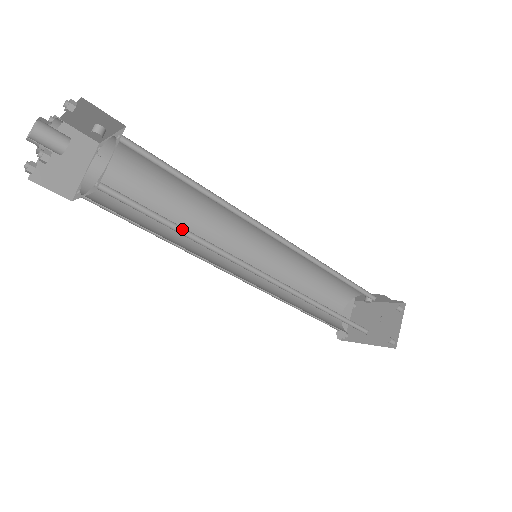
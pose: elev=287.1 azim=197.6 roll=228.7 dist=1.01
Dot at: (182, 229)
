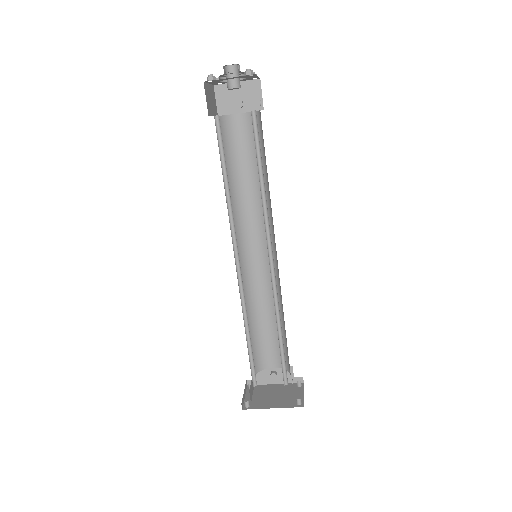
Dot at: (260, 181)
